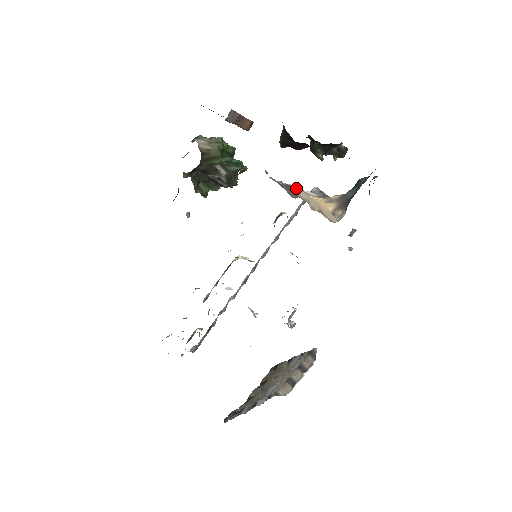
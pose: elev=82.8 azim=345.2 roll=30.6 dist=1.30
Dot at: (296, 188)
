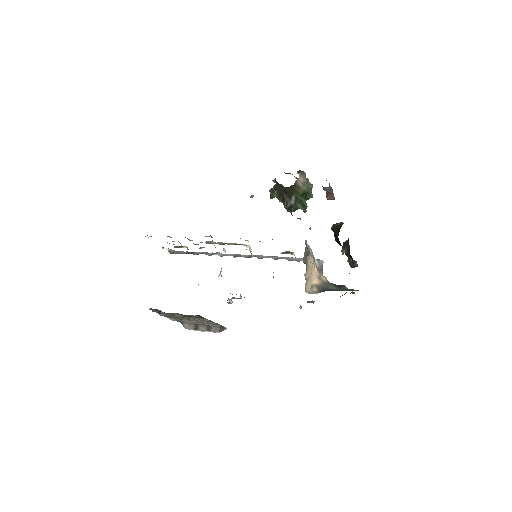
Dot at: (312, 255)
